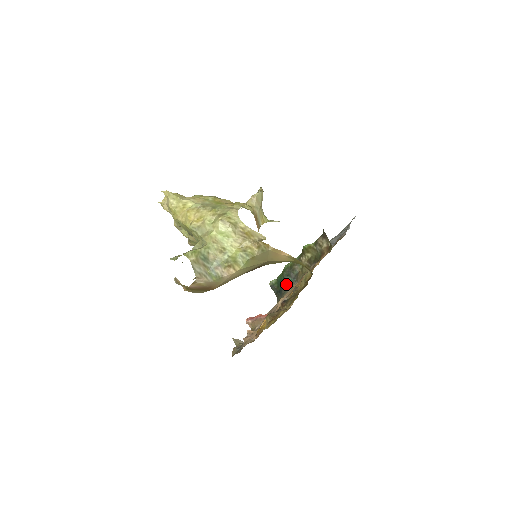
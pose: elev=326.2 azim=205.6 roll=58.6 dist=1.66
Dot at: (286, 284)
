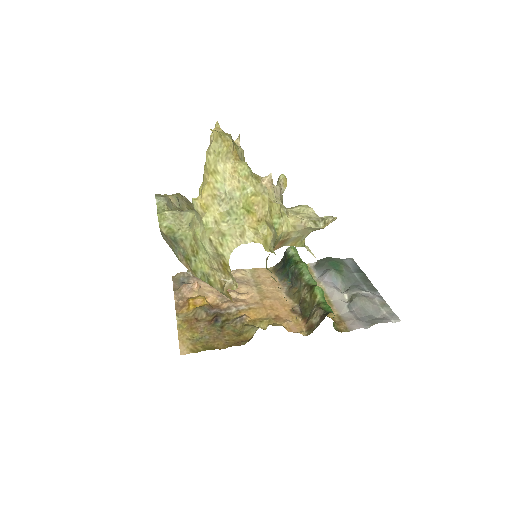
Dot at: (286, 274)
